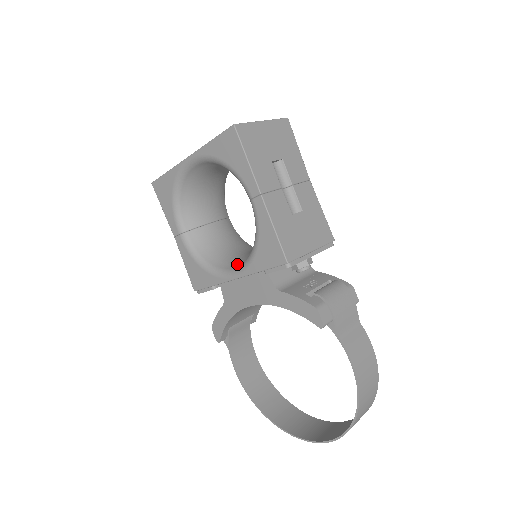
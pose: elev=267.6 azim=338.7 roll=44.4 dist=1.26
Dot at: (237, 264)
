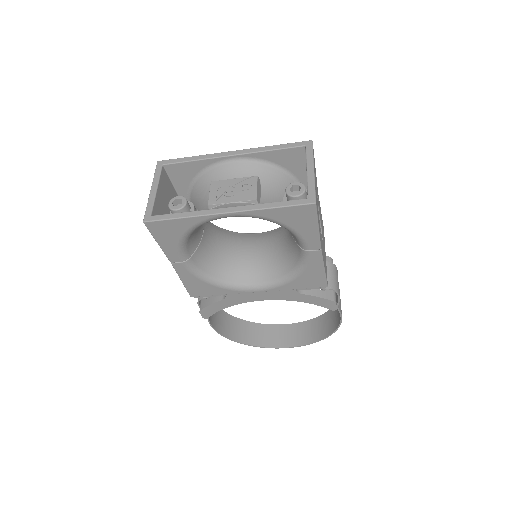
Dot at: (256, 279)
